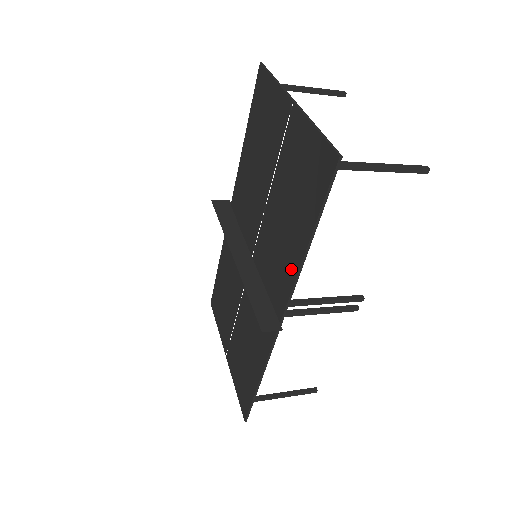
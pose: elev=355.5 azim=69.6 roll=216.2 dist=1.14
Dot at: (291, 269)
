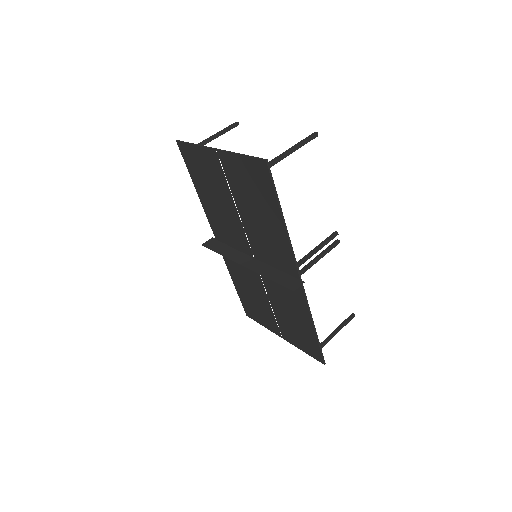
Dot at: (283, 243)
